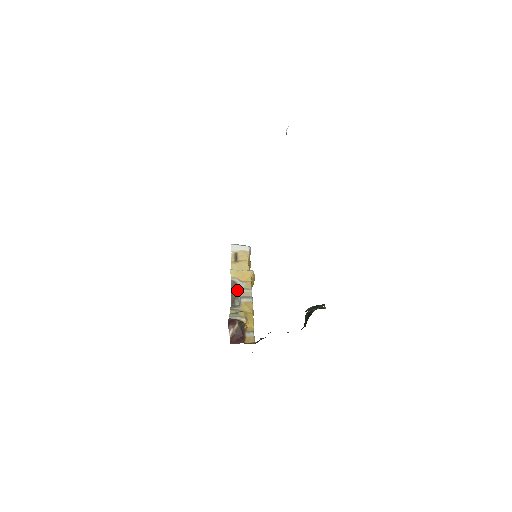
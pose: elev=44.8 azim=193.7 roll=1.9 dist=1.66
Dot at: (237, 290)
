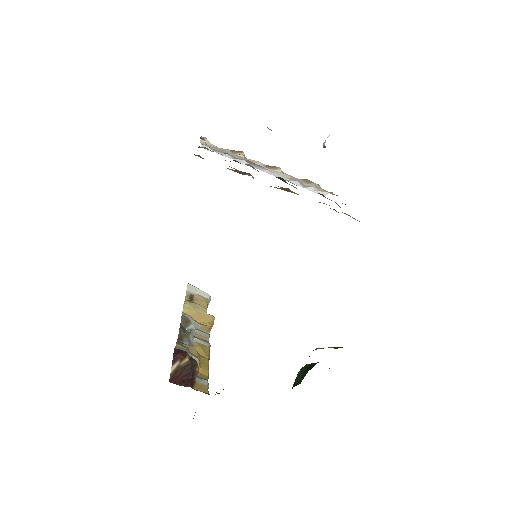
Dot at: (188, 329)
